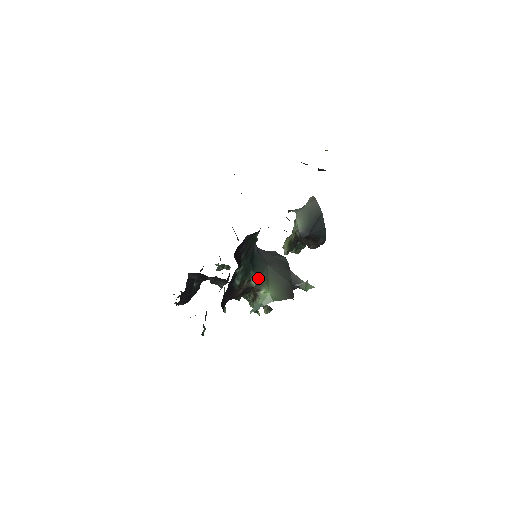
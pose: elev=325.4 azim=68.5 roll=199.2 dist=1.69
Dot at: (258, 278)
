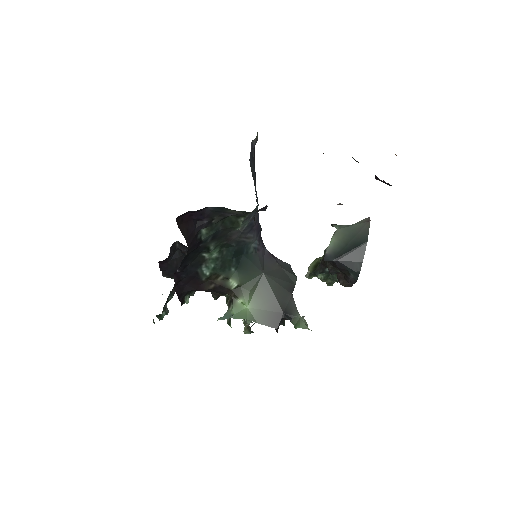
Dot at: (241, 281)
